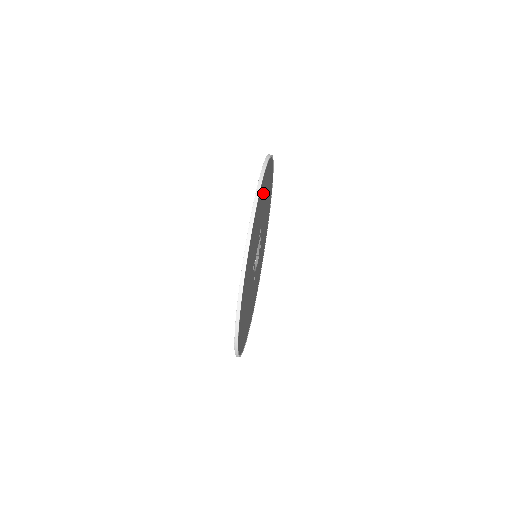
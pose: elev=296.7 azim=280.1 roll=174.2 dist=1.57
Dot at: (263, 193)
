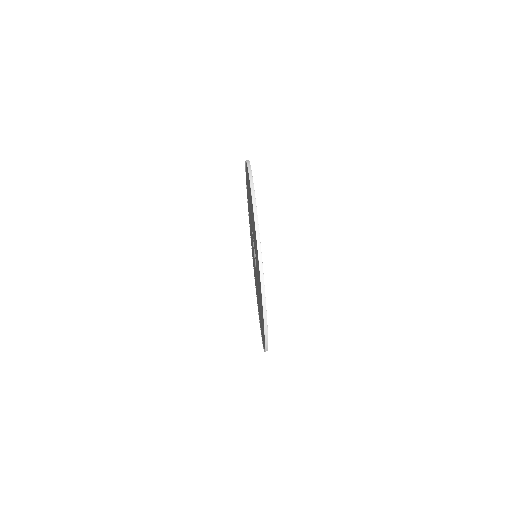
Dot at: occluded
